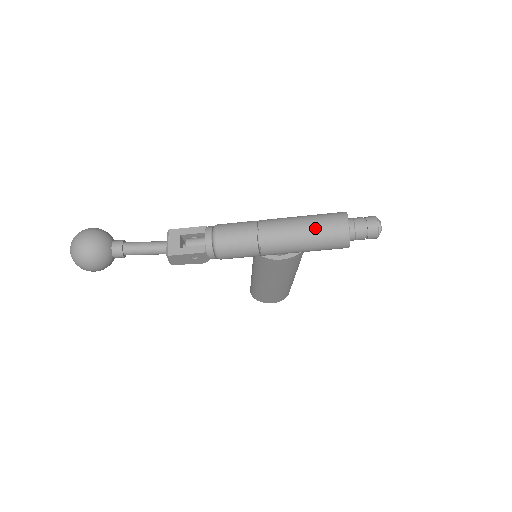
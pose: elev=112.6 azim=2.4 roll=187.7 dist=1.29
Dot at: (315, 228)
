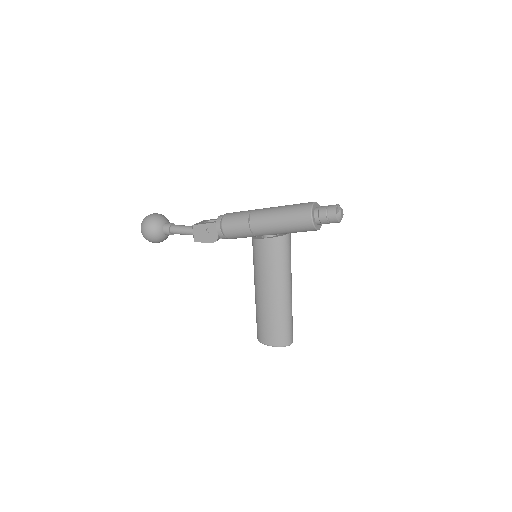
Dot at: (290, 206)
